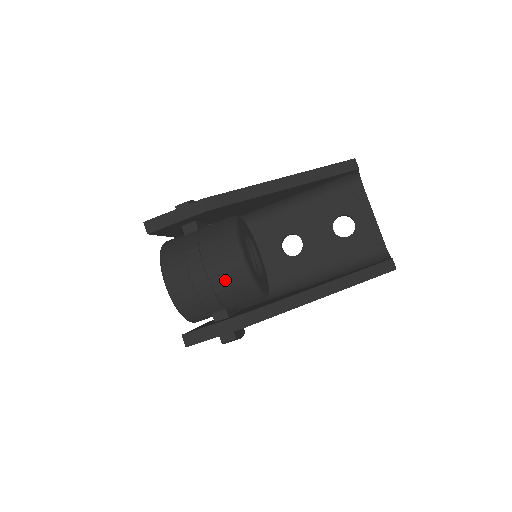
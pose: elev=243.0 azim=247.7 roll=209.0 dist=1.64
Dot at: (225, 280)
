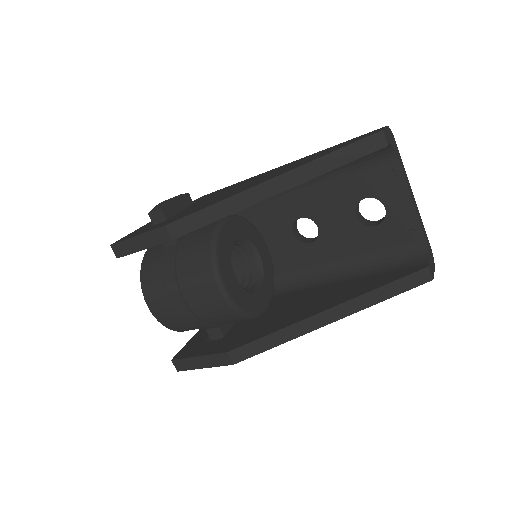
Dot at: (207, 311)
